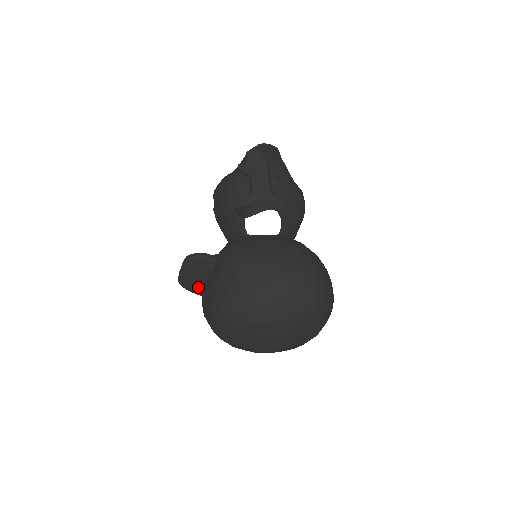
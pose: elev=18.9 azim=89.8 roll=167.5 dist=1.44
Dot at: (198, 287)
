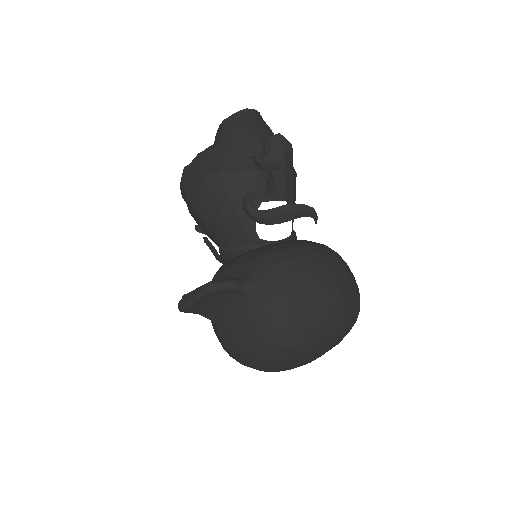
Dot at: (212, 314)
